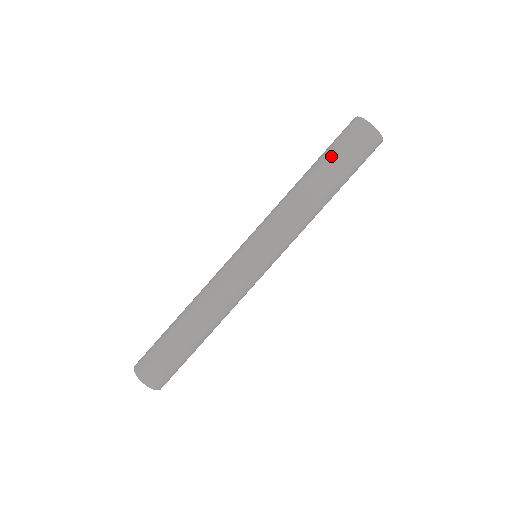
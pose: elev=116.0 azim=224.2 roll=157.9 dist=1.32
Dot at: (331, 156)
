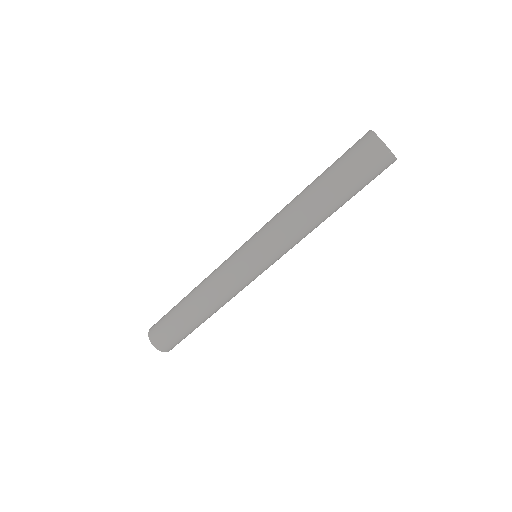
Dot at: (338, 178)
